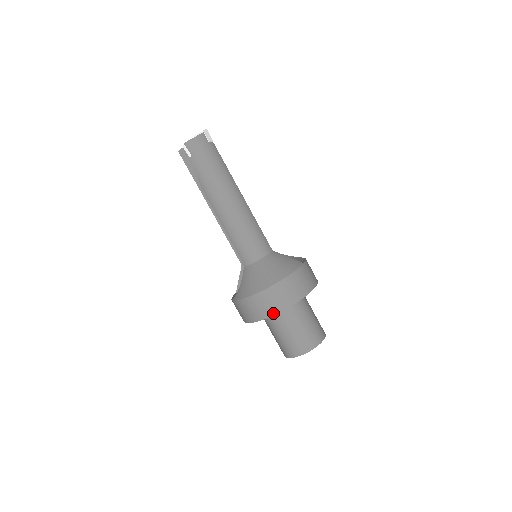
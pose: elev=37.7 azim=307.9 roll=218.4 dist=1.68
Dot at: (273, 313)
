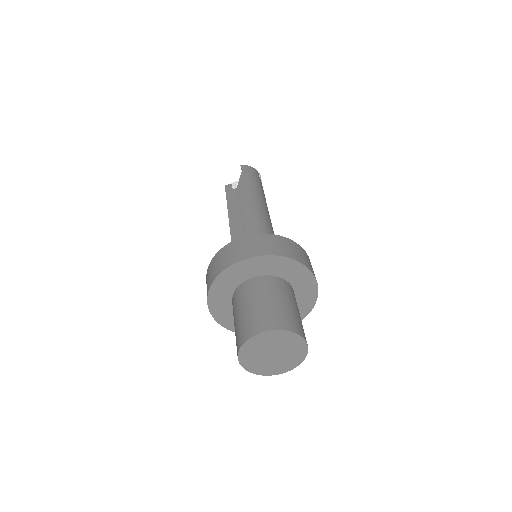
Dot at: (266, 253)
